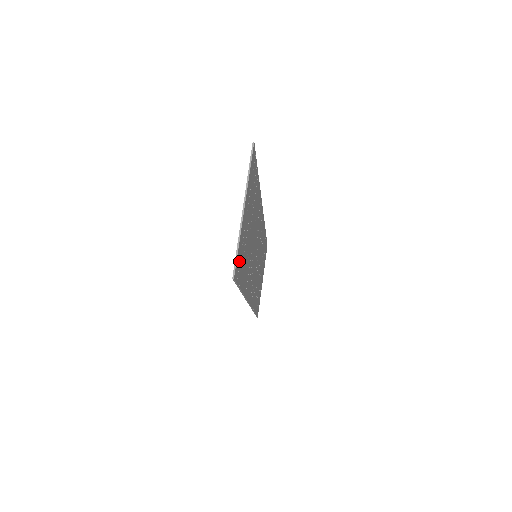
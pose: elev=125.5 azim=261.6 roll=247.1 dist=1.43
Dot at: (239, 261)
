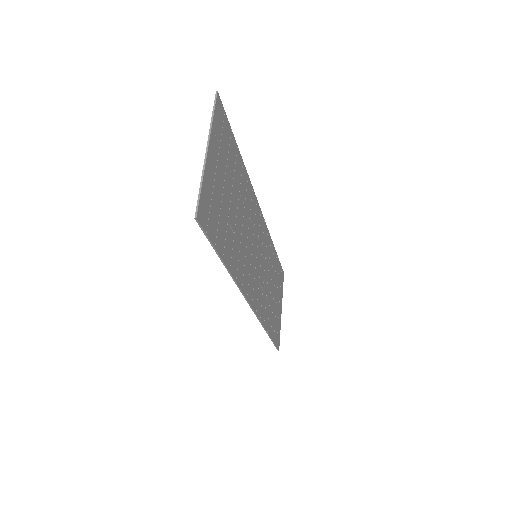
Dot at: (208, 210)
